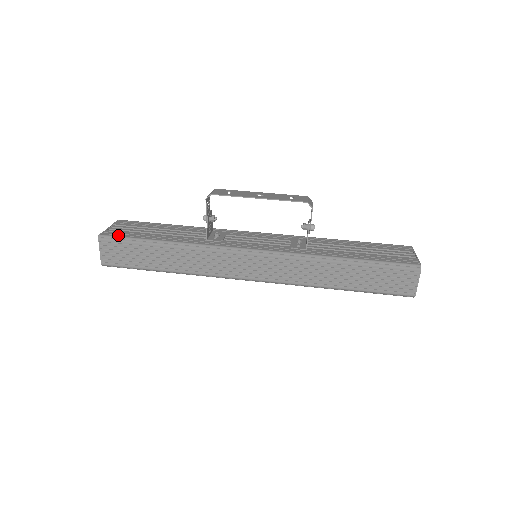
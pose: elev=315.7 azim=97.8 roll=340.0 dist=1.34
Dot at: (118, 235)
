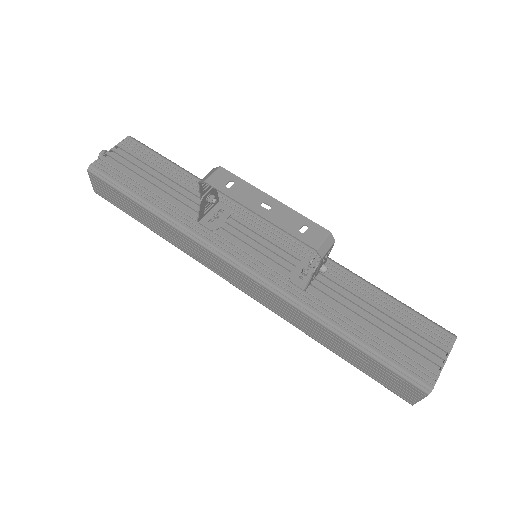
Dot at: (108, 173)
